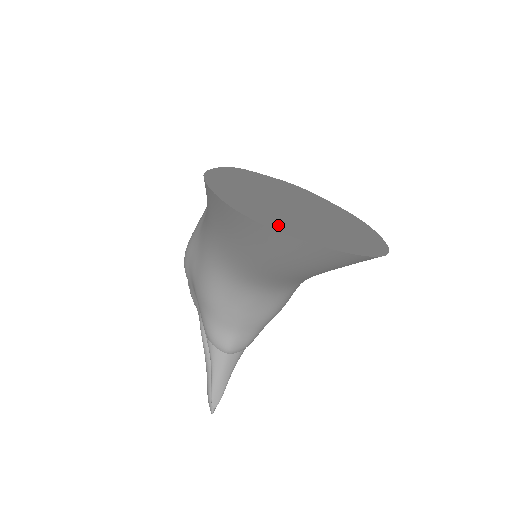
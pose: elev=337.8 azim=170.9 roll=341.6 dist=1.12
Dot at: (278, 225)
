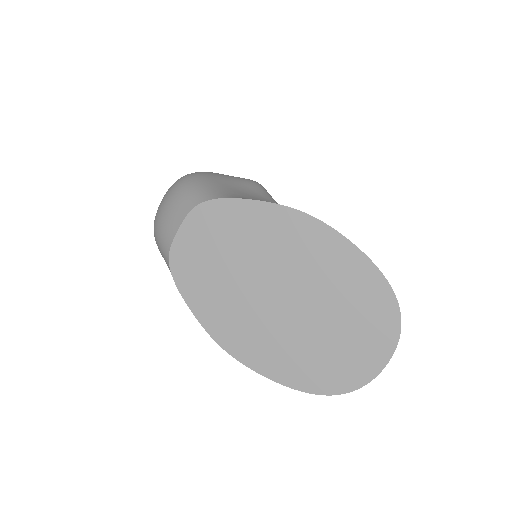
Dot at: (345, 378)
